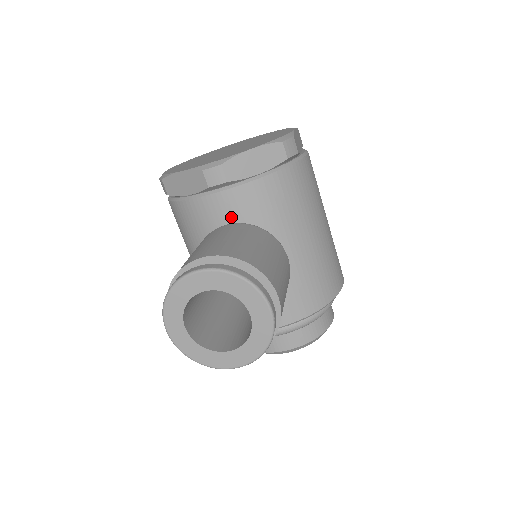
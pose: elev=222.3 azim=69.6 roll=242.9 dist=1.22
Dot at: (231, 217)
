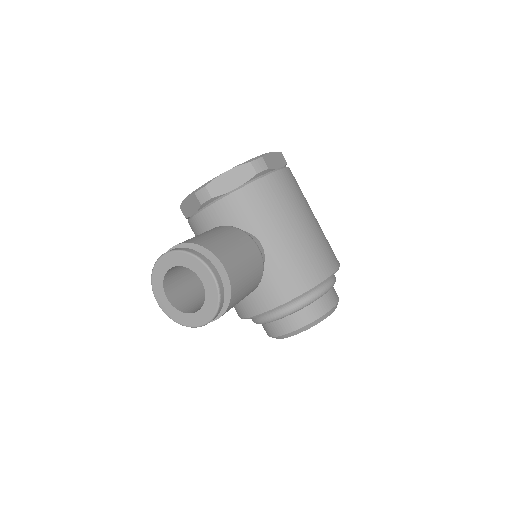
Dot at: (219, 224)
